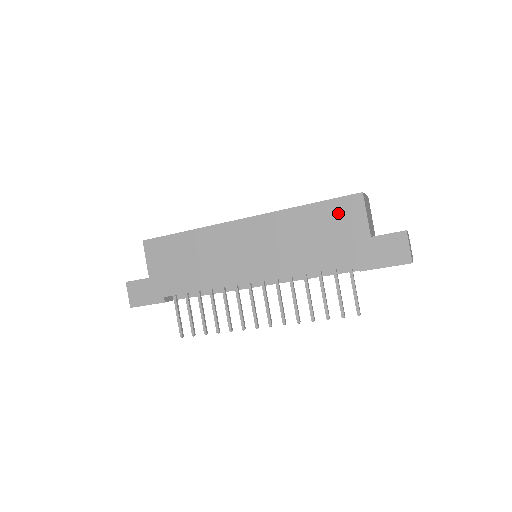
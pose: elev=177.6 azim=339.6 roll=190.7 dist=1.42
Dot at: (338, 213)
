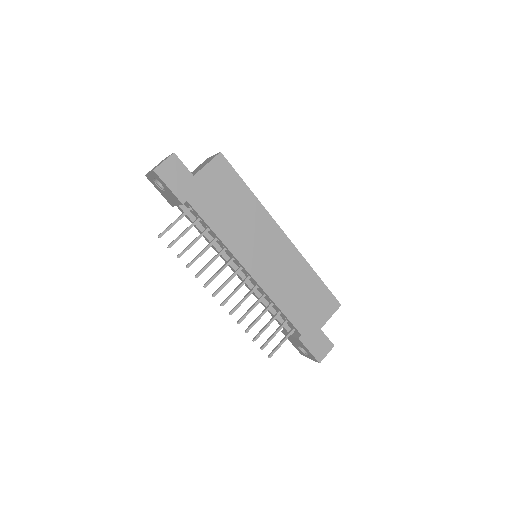
Dot at: (323, 299)
